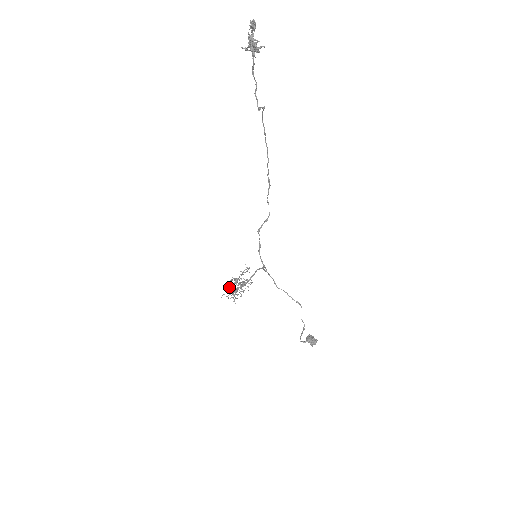
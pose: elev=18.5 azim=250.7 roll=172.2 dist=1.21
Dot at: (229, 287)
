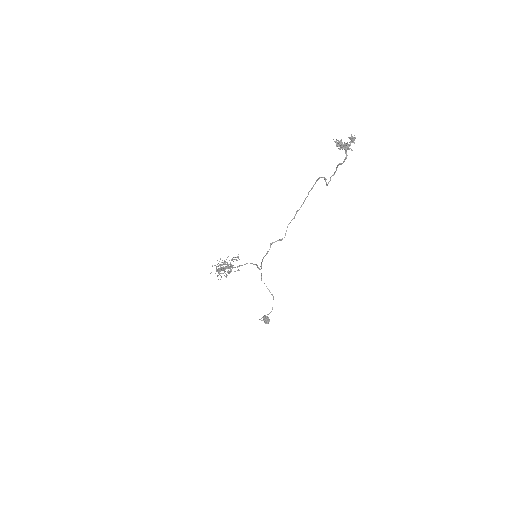
Dot at: (217, 266)
